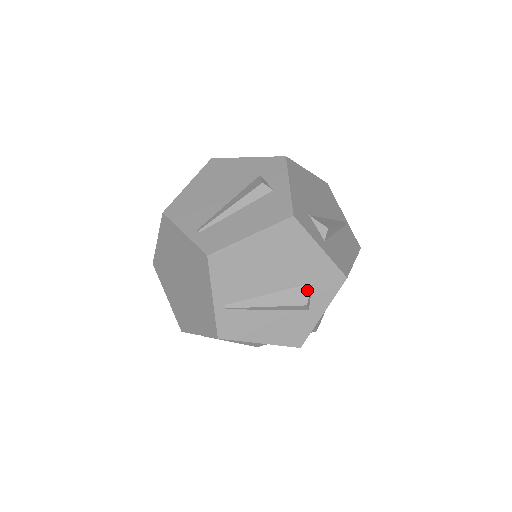
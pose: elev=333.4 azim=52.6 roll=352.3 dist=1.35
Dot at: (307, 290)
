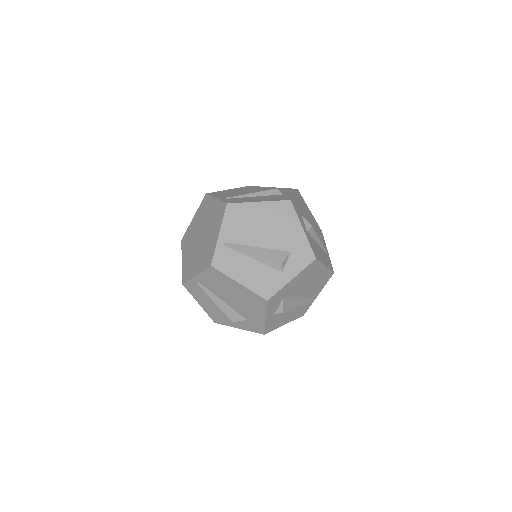
Dot at: (285, 255)
